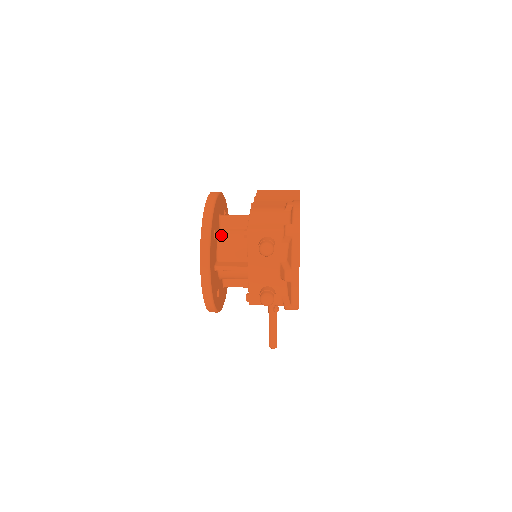
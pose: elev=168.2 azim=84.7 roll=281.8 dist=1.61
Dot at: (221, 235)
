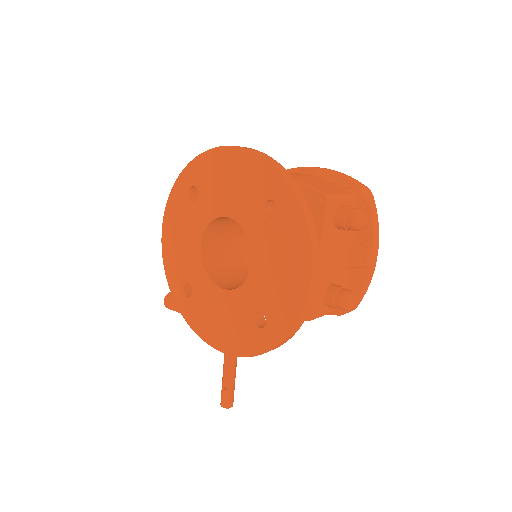
Dot at: occluded
